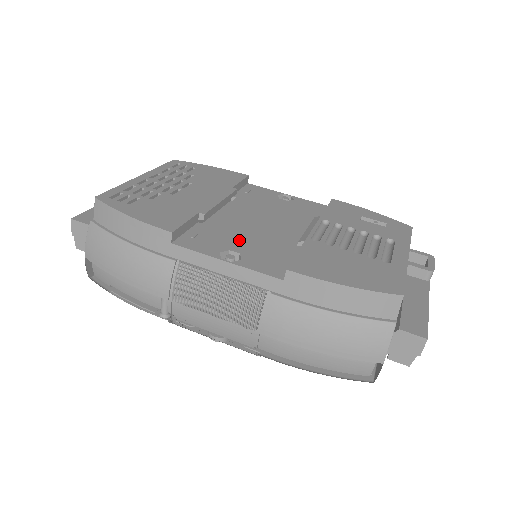
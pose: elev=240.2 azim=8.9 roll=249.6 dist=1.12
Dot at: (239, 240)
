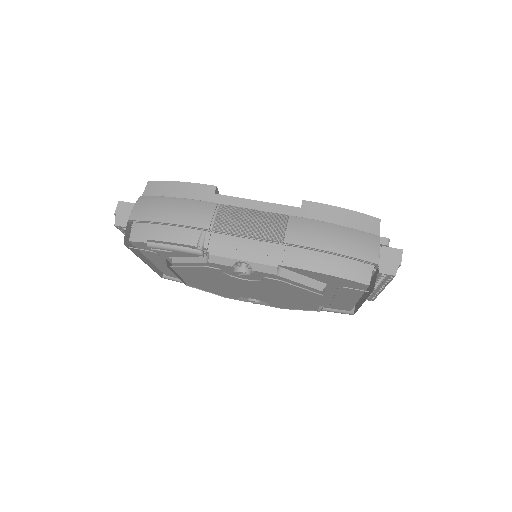
Dot at: occluded
